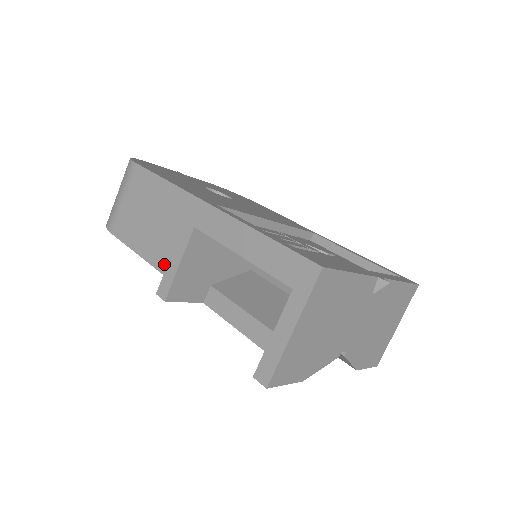
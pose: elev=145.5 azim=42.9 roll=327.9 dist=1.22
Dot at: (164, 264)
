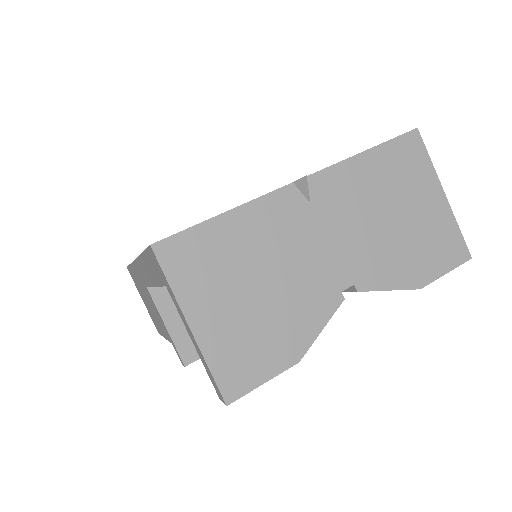
Dot at: (167, 334)
